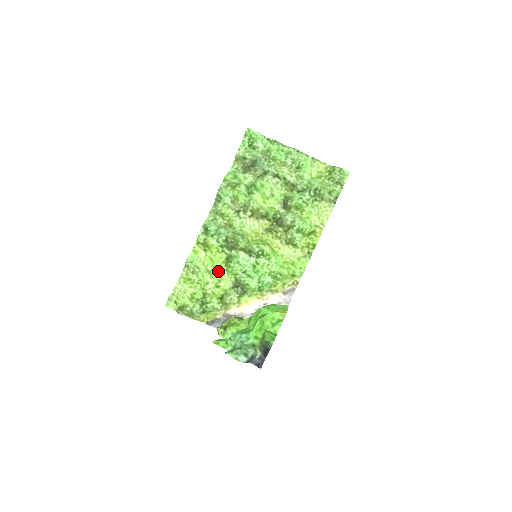
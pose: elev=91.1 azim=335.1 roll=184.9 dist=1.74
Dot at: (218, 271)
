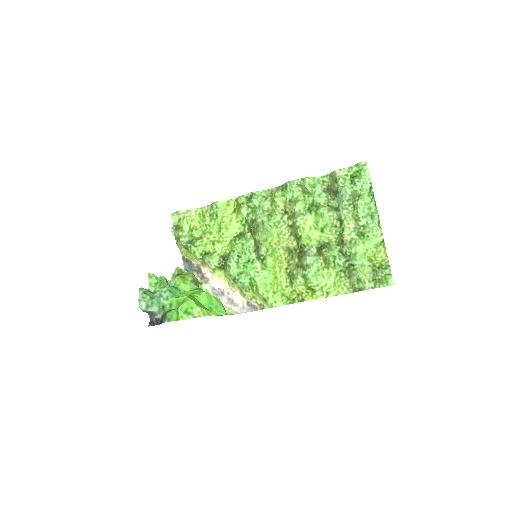
Dot at: (226, 234)
